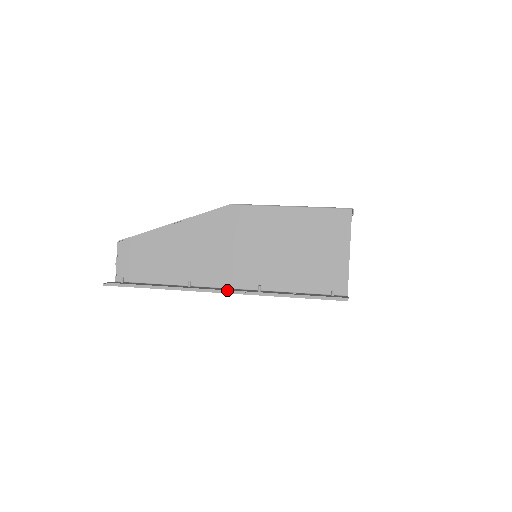
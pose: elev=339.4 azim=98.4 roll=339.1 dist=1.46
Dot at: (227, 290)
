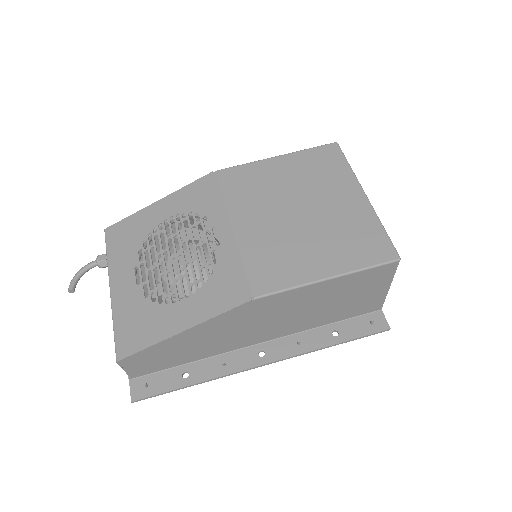
Dot at: (270, 363)
